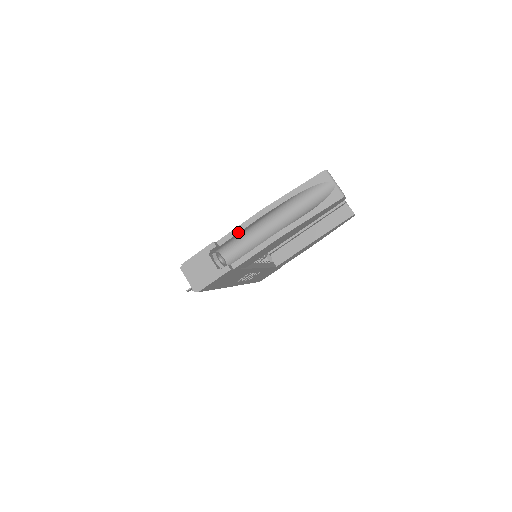
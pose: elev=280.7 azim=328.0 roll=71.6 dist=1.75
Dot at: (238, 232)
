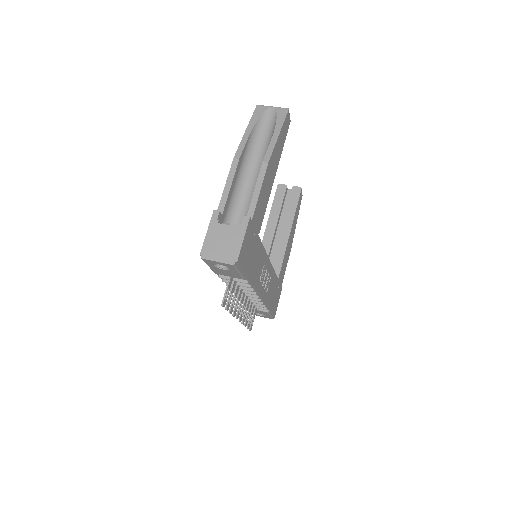
Dot at: (229, 190)
